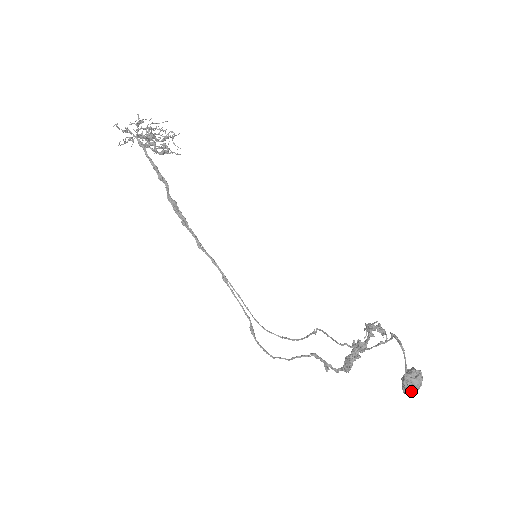
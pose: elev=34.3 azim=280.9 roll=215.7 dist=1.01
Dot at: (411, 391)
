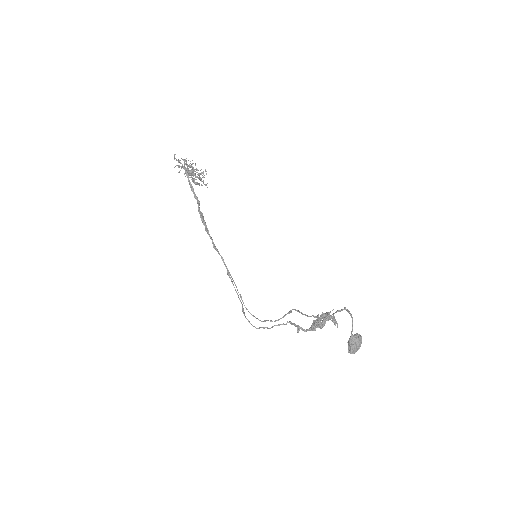
Dot at: (354, 348)
